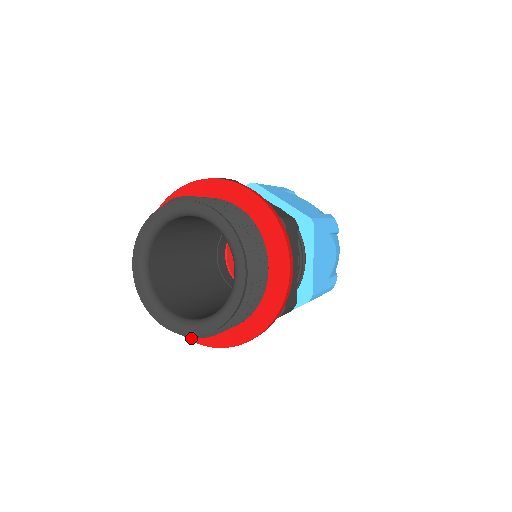
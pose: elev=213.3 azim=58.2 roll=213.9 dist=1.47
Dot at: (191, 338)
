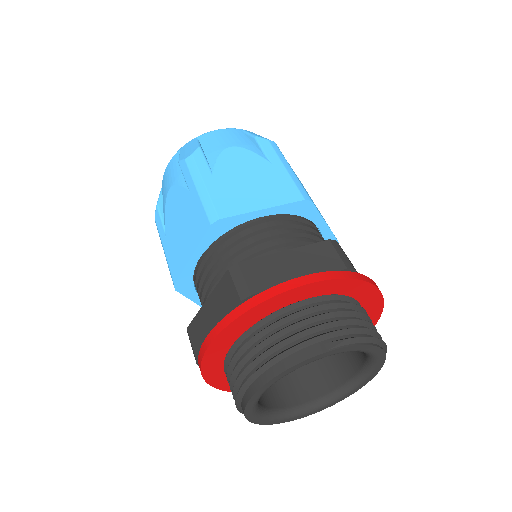
Dot at: occluded
